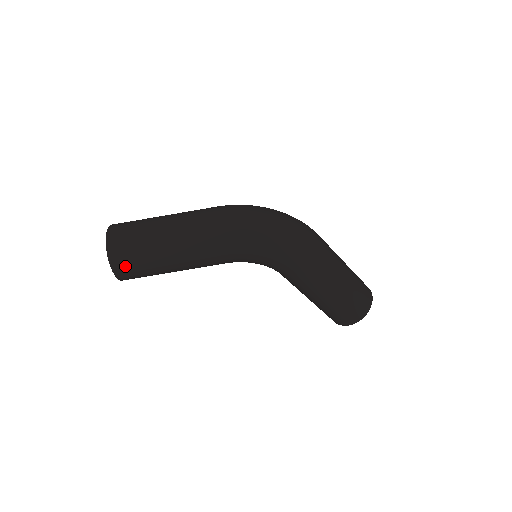
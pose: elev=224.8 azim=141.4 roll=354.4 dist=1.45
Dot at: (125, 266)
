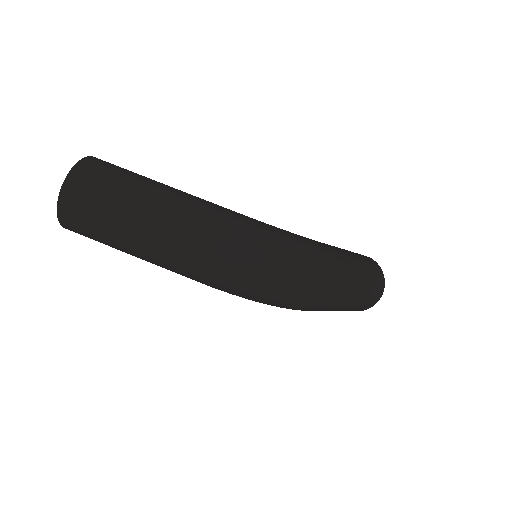
Dot at: (83, 235)
